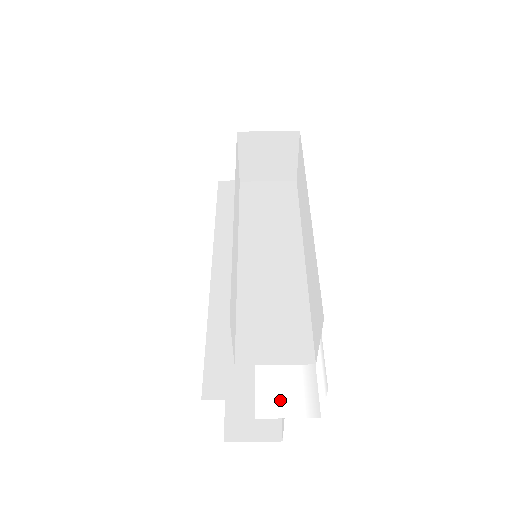
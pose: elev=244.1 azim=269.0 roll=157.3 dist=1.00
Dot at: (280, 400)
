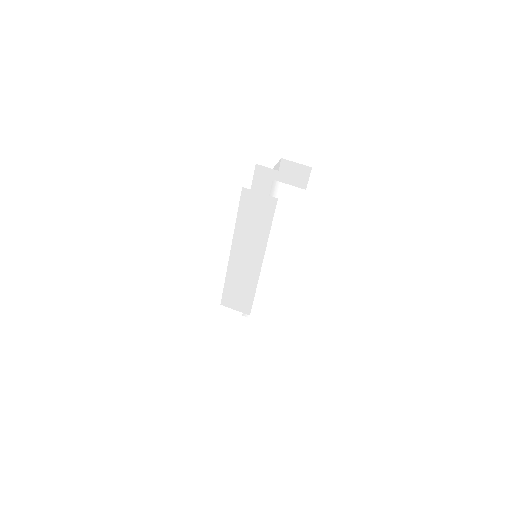
Dot at: (274, 207)
